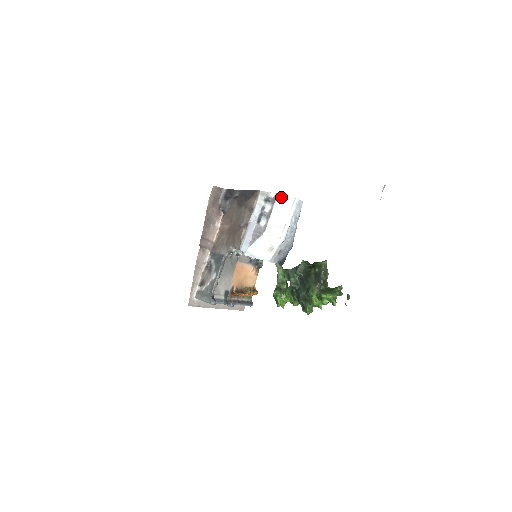
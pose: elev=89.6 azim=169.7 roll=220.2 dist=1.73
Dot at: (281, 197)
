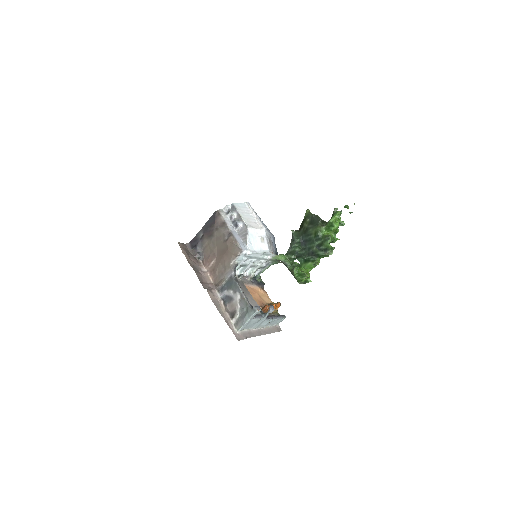
Dot at: (236, 204)
